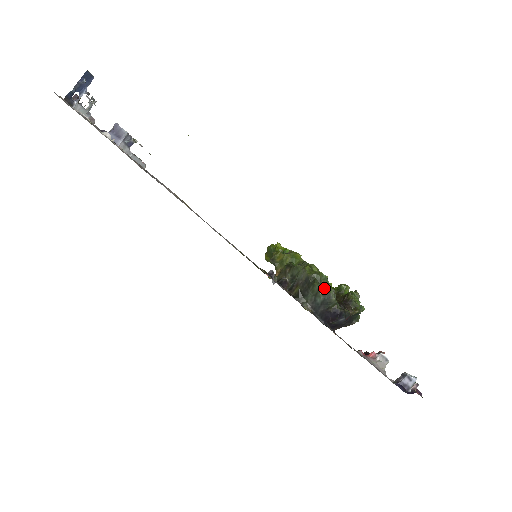
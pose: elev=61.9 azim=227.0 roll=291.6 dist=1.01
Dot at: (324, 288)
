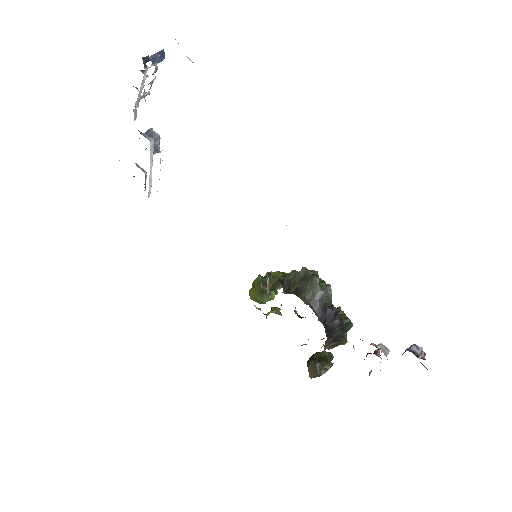
Dot at: (321, 283)
